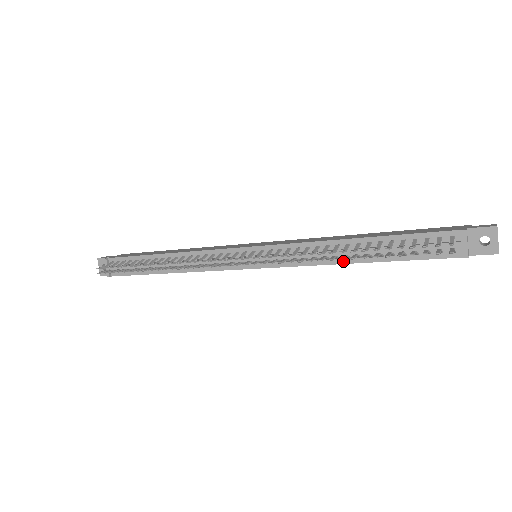
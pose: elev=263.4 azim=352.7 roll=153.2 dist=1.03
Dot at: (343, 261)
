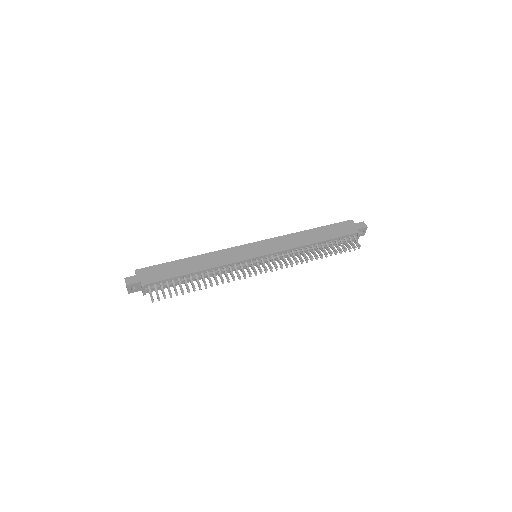
Dot at: (307, 252)
